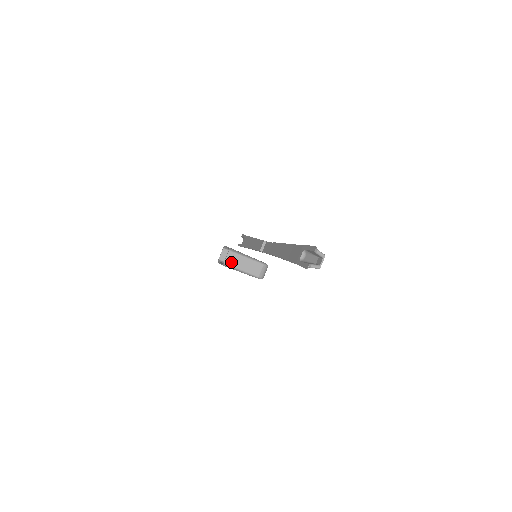
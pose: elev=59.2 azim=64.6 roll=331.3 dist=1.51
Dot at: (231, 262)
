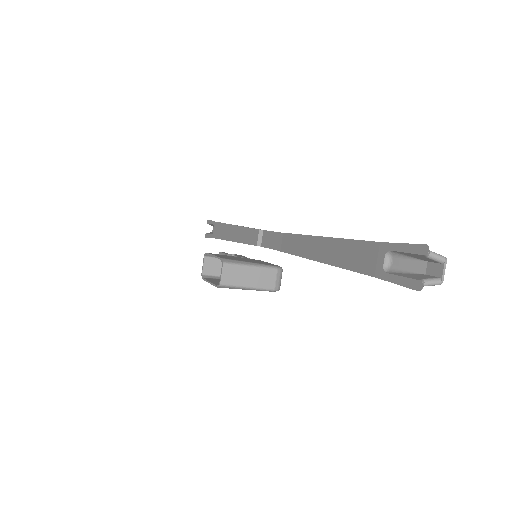
Dot at: (230, 280)
